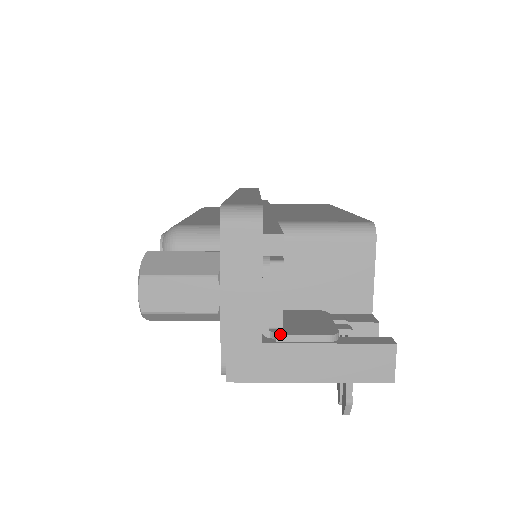
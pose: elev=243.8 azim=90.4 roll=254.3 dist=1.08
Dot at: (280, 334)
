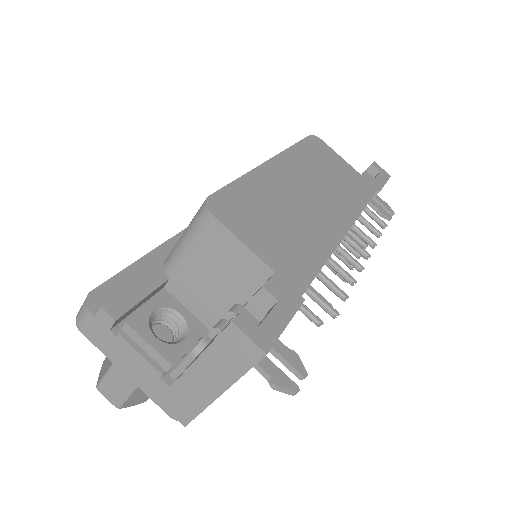
Dot at: (171, 373)
